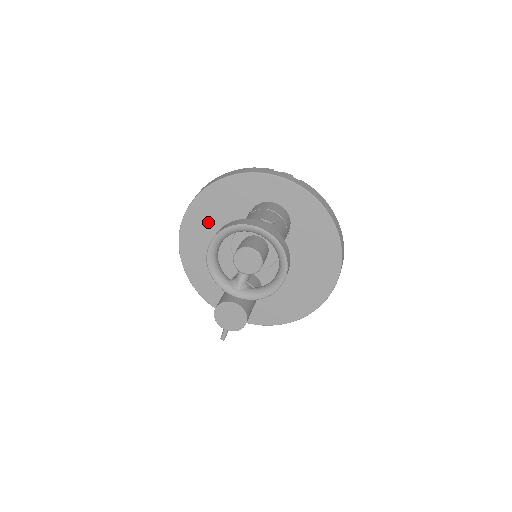
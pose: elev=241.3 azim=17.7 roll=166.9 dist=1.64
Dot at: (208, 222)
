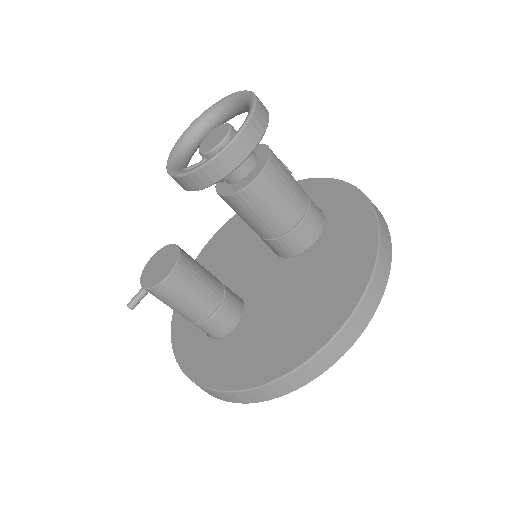
Dot at: (238, 232)
